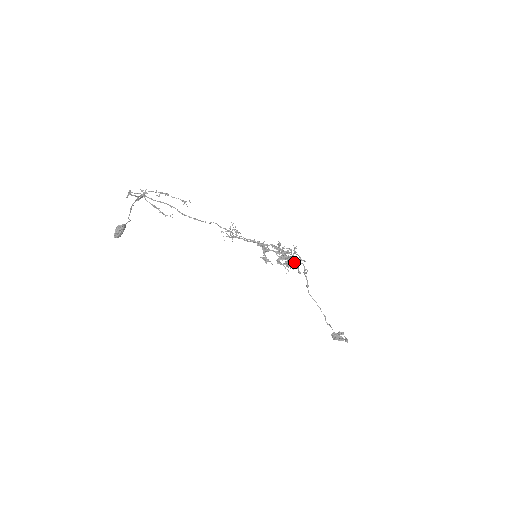
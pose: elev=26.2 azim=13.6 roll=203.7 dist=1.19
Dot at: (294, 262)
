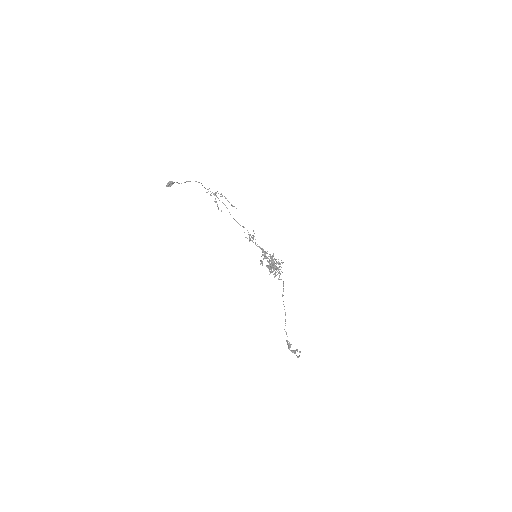
Dot at: (274, 268)
